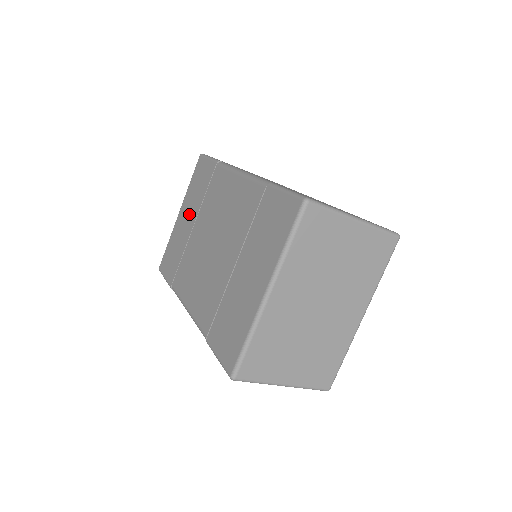
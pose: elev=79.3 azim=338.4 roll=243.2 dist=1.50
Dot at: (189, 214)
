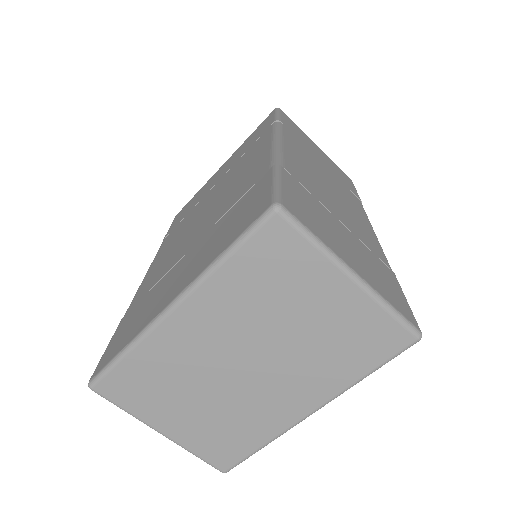
Dot at: (223, 170)
